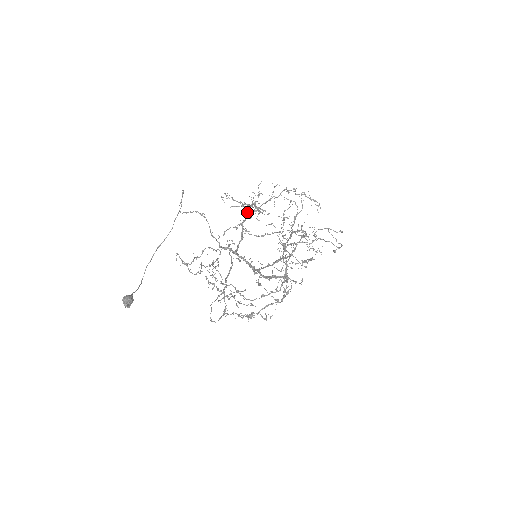
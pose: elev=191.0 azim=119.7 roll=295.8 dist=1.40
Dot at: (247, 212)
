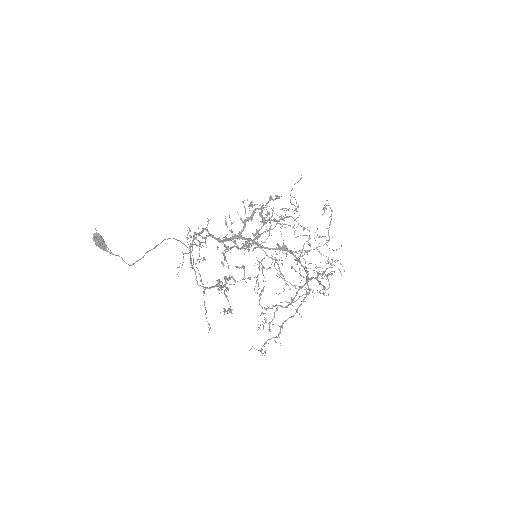
Dot at: occluded
